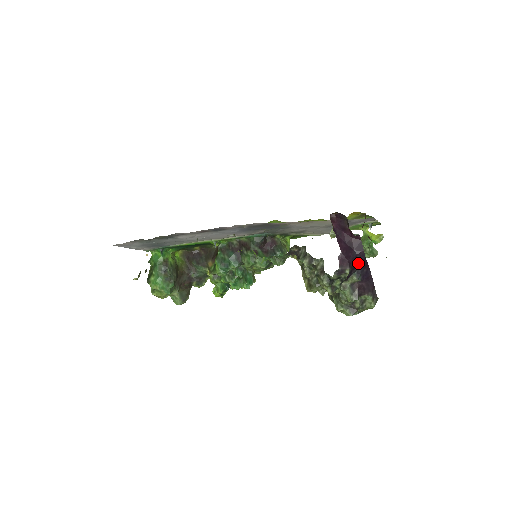
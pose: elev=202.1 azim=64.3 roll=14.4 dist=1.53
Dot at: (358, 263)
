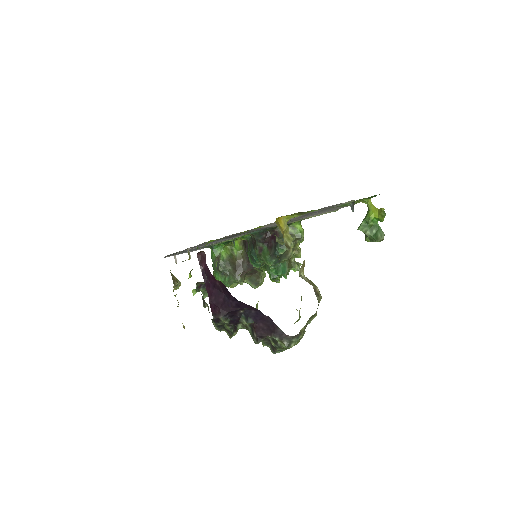
Dot at: (235, 307)
